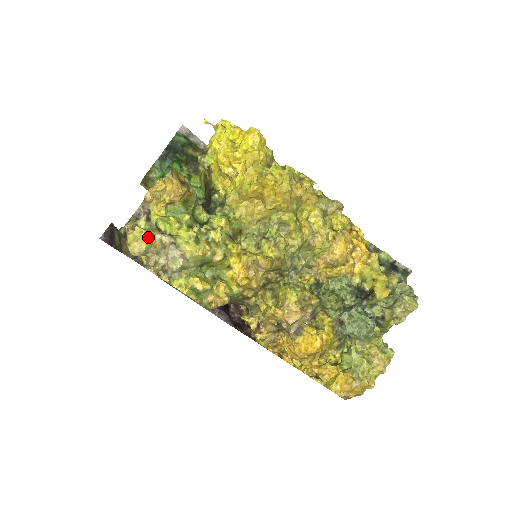
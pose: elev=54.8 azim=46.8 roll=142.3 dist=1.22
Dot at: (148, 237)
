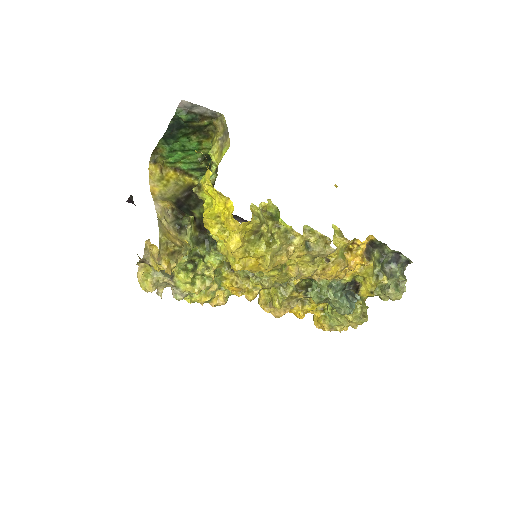
Dot at: (153, 285)
